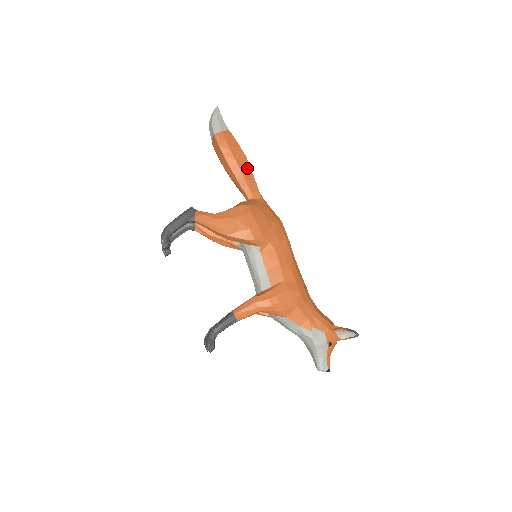
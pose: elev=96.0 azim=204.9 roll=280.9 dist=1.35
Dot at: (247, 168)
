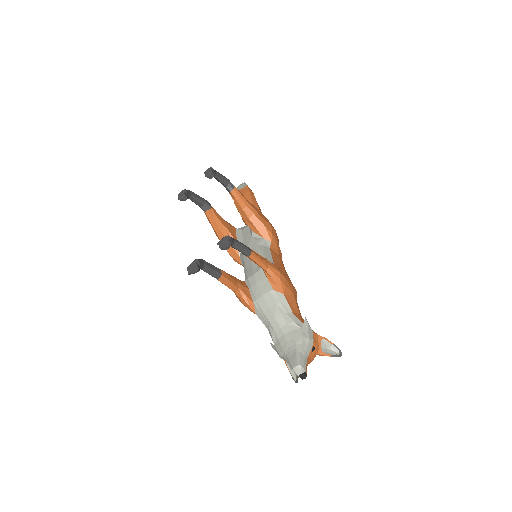
Dot at: occluded
